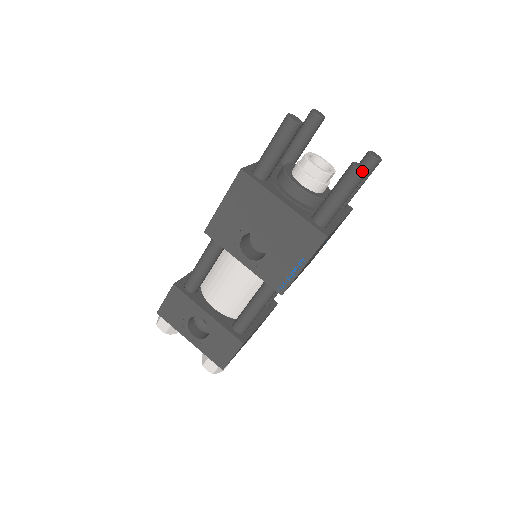
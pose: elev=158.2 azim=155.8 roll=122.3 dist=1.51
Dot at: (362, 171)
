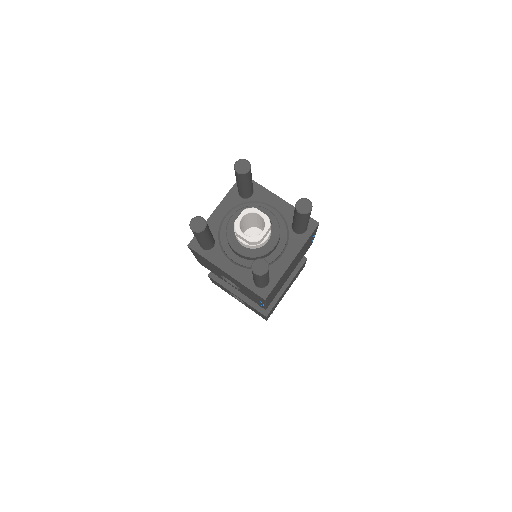
Dot at: (259, 274)
